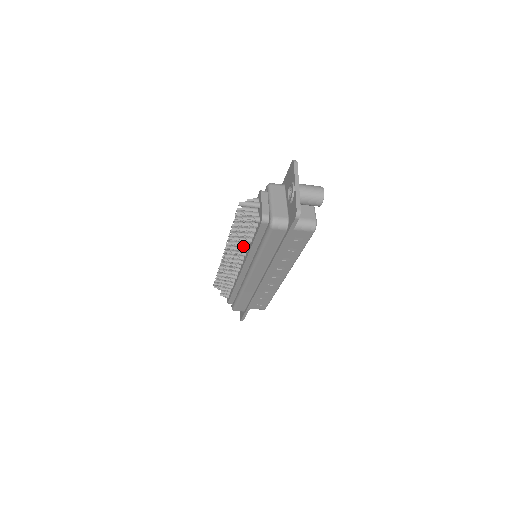
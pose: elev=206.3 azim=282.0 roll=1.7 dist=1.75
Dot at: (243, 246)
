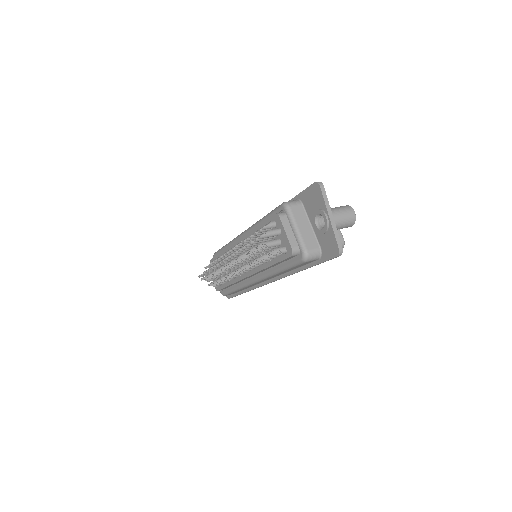
Dot at: (255, 264)
